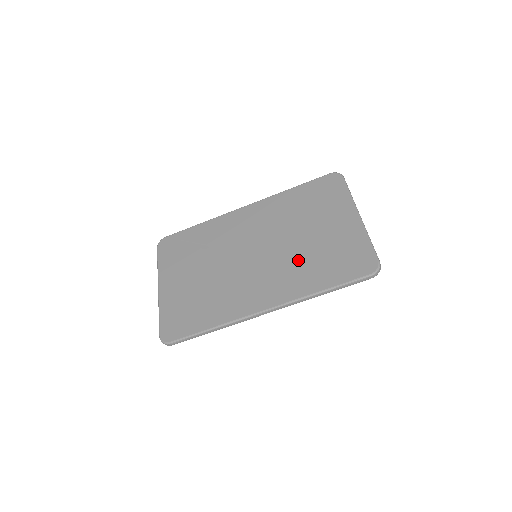
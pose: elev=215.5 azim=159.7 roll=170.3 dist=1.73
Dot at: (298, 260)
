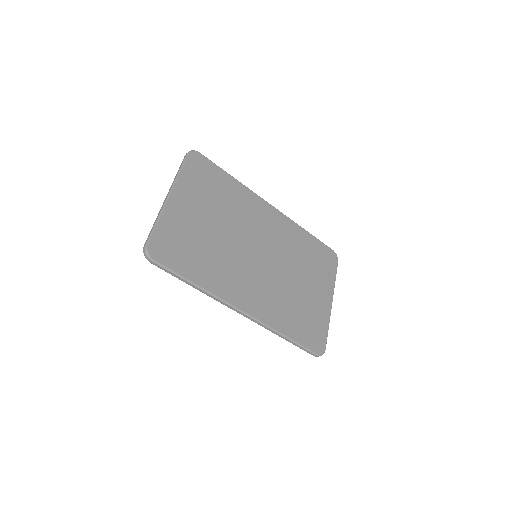
Dot at: (284, 295)
